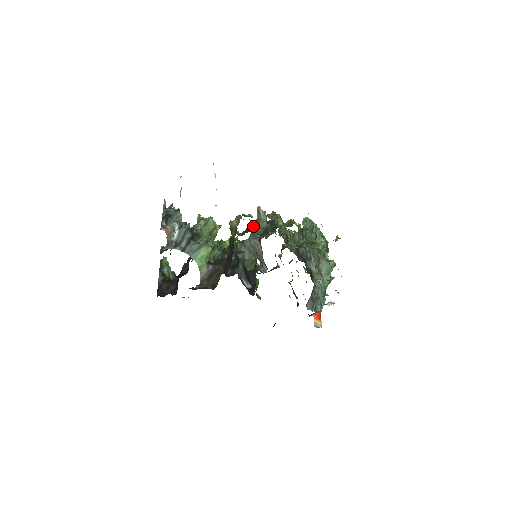
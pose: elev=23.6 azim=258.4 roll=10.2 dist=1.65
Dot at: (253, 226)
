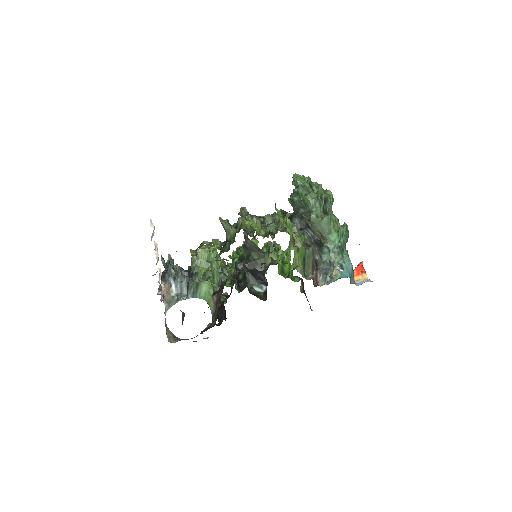
Dot at: occluded
